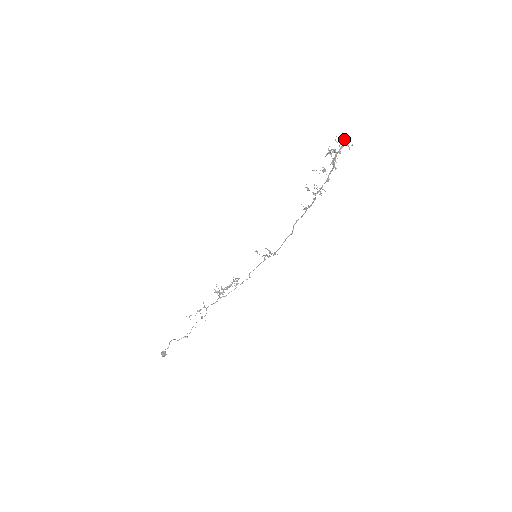
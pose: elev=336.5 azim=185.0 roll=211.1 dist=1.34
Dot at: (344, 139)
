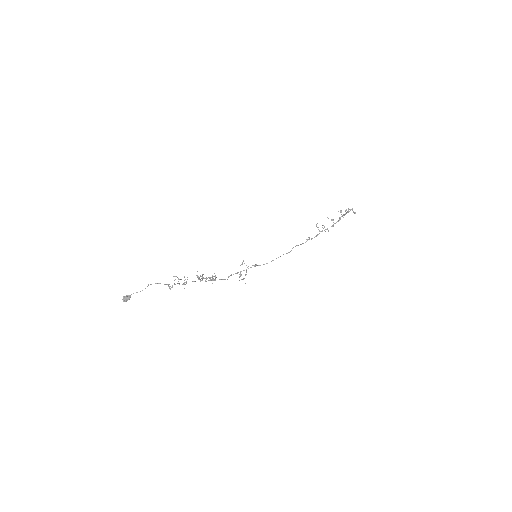
Dot at: (348, 210)
